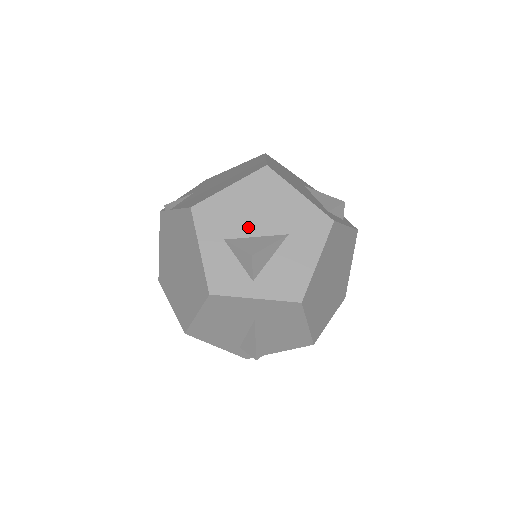
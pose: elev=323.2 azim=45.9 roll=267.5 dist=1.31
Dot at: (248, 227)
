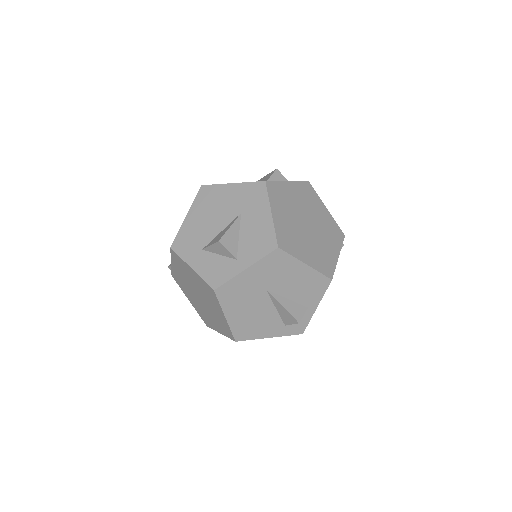
Dot at: (212, 230)
